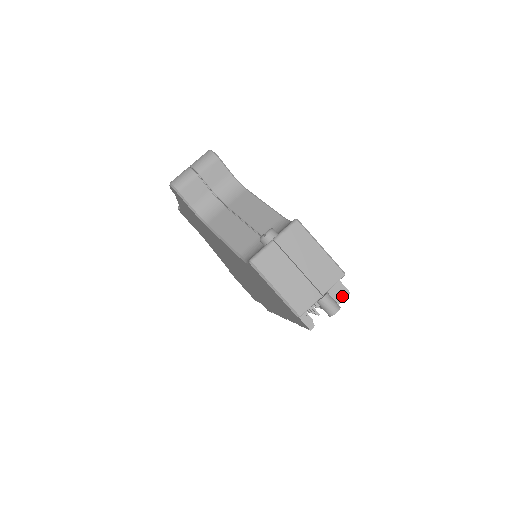
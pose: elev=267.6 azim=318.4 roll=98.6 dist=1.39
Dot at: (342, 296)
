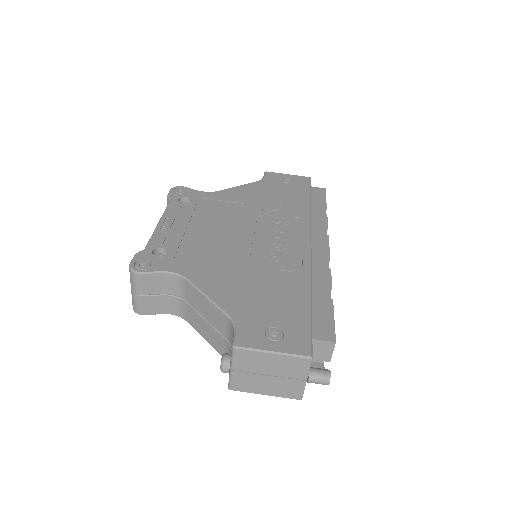
Dot at: (330, 348)
